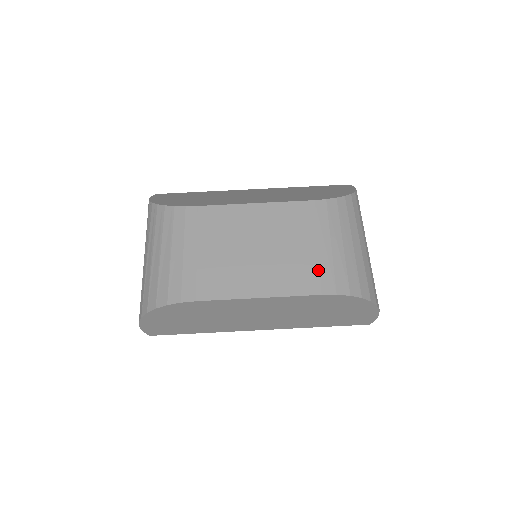
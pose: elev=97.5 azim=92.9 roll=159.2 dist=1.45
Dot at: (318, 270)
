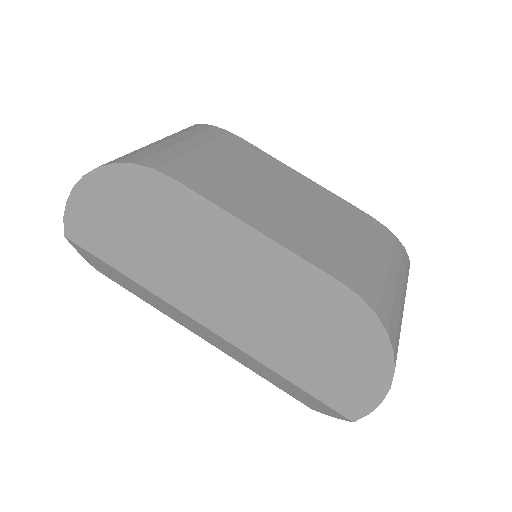
Dot at: (348, 261)
